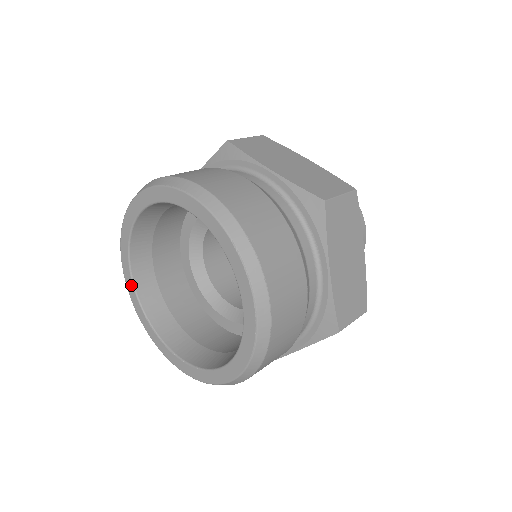
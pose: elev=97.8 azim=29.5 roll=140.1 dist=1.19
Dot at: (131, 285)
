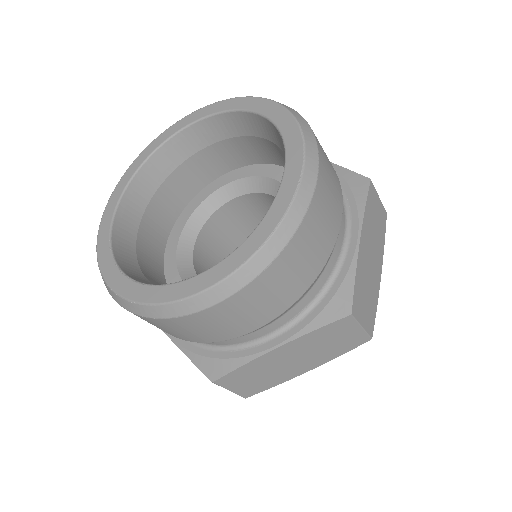
Dot at: (113, 207)
